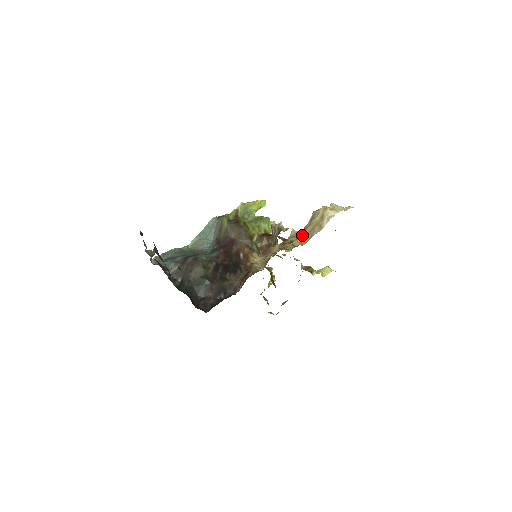
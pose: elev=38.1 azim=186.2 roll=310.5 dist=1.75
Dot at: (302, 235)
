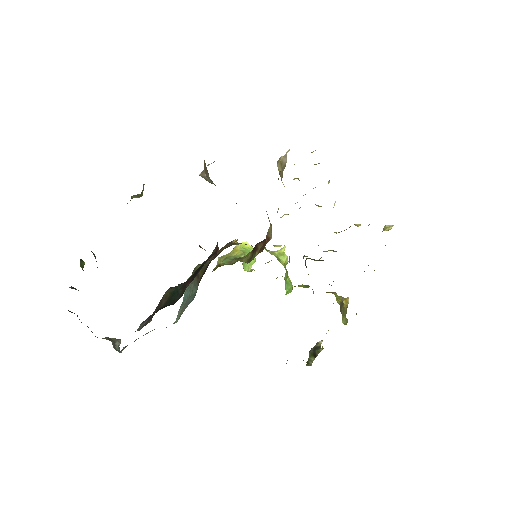
Dot at: occluded
